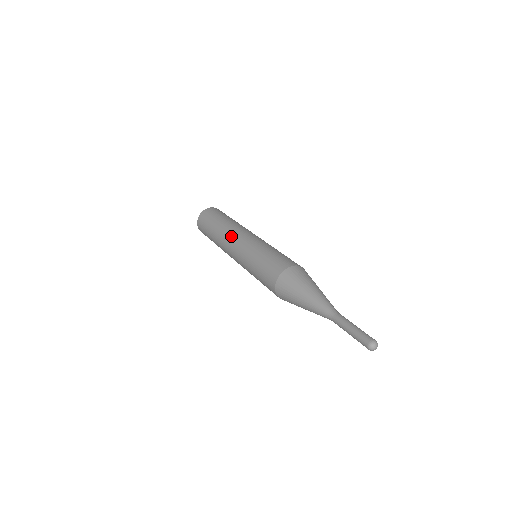
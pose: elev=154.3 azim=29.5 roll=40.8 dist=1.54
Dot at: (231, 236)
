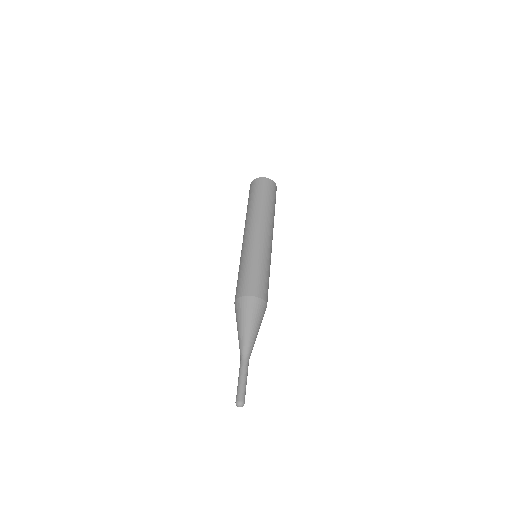
Dot at: (245, 229)
